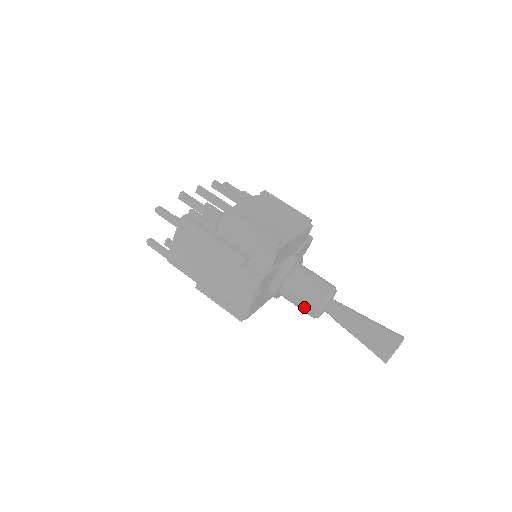
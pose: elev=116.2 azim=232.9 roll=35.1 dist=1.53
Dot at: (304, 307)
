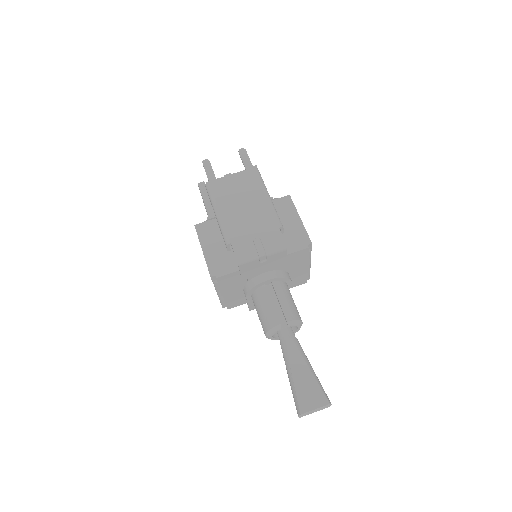
Dot at: (273, 312)
